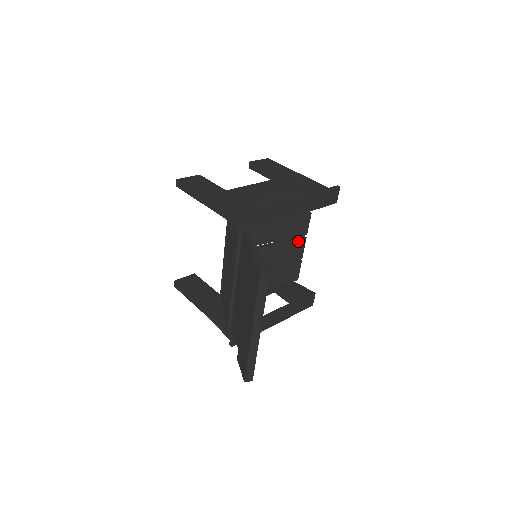
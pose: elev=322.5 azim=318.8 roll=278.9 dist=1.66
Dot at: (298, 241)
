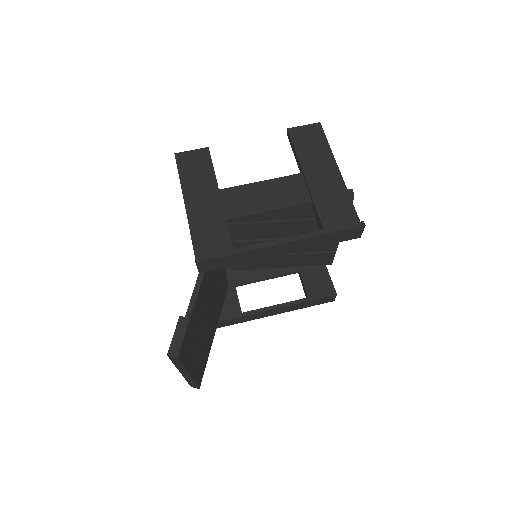
Dot at: occluded
